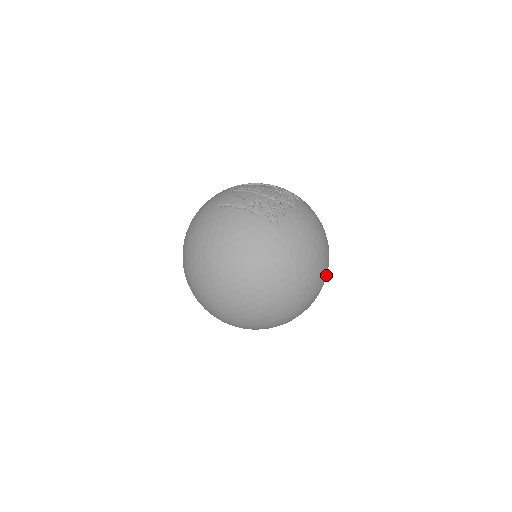
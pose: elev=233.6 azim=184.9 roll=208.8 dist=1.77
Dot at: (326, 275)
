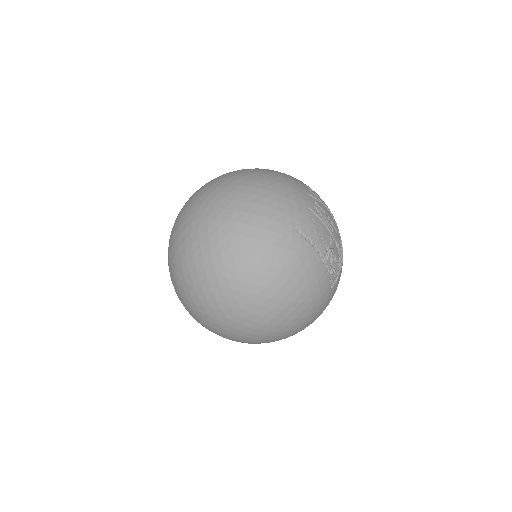
Dot at: occluded
